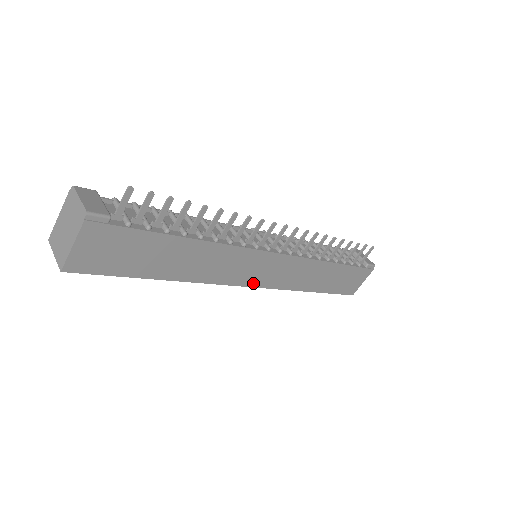
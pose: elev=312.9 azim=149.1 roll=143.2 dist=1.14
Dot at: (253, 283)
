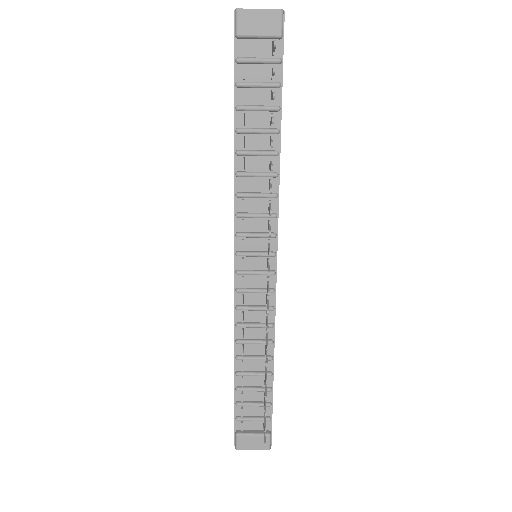
Dot at: occluded
